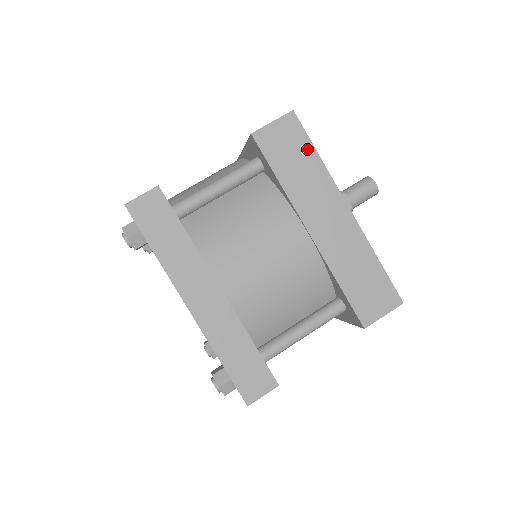
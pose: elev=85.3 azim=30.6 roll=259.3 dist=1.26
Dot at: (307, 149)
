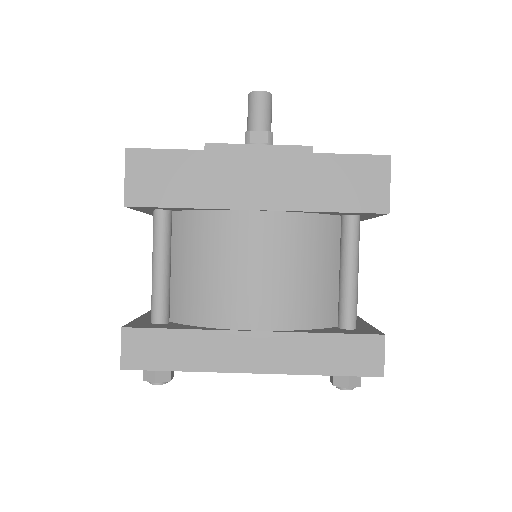
Dot at: (172, 158)
